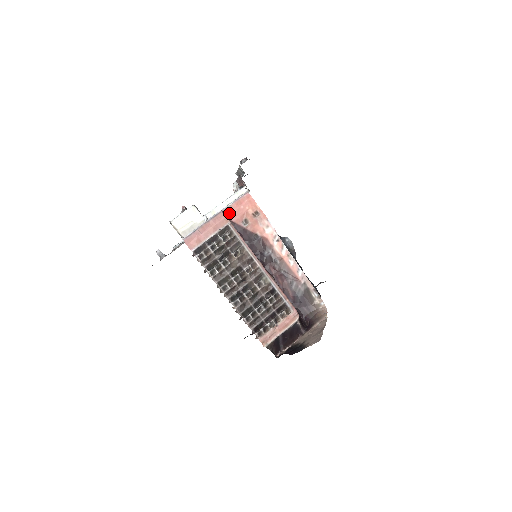
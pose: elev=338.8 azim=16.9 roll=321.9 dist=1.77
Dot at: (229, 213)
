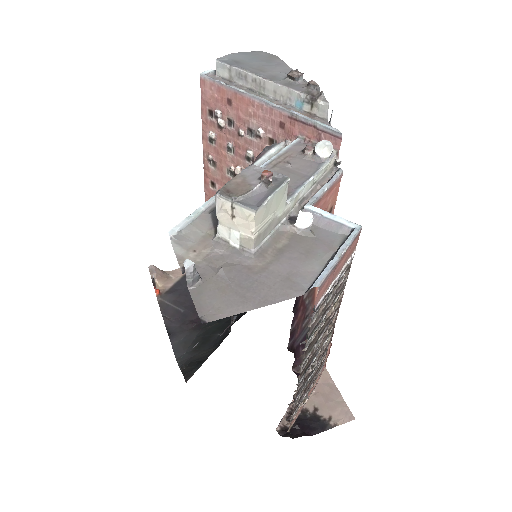
Dot at: (317, 207)
